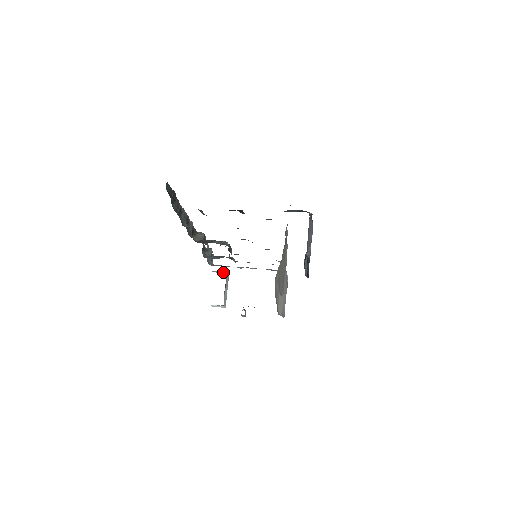
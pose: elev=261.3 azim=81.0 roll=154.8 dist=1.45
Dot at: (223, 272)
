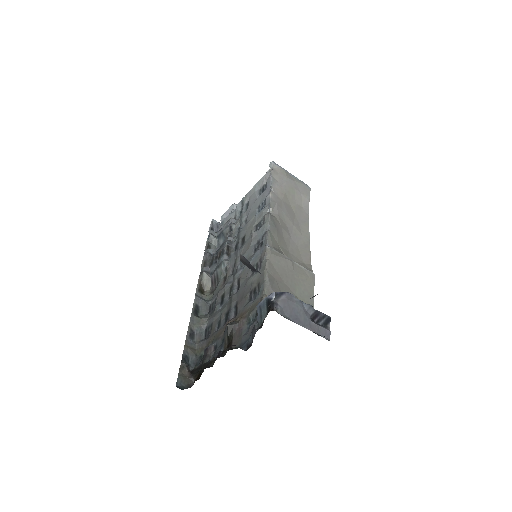
Dot at: (231, 210)
